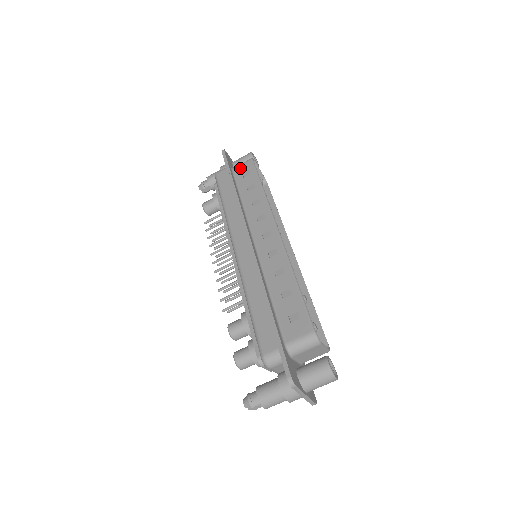
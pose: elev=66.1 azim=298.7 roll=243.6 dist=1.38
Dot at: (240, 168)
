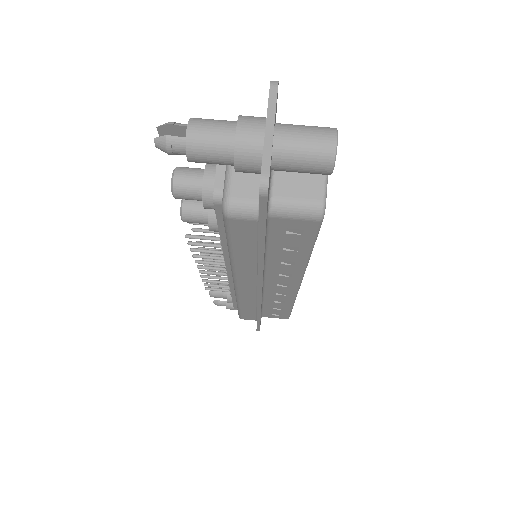
Dot at: occluded
